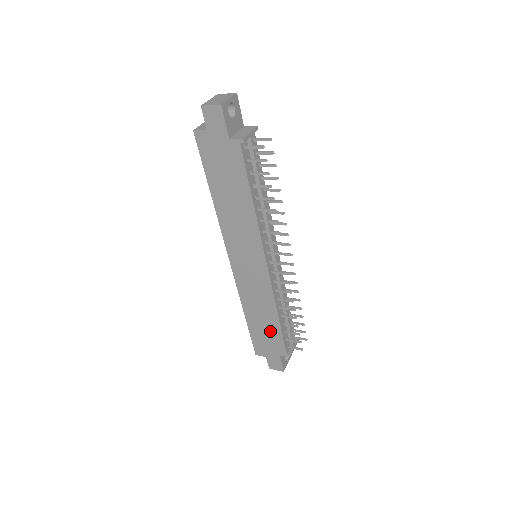
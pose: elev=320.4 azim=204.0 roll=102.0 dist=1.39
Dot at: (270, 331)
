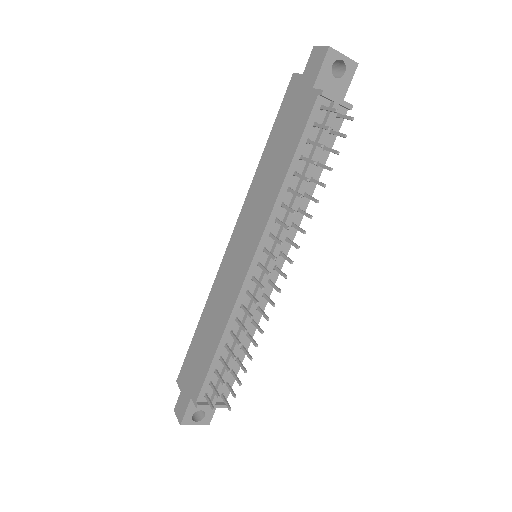
Dot at: (204, 356)
